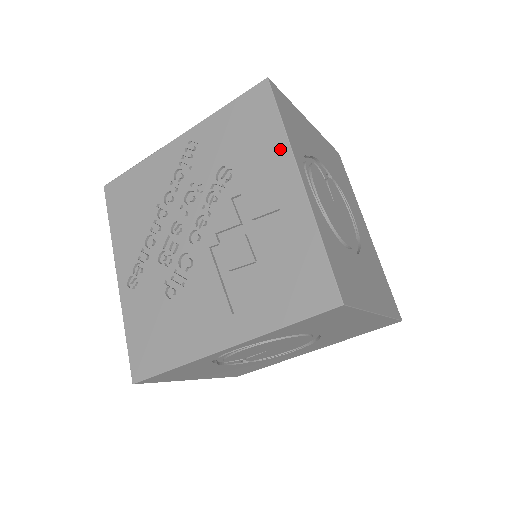
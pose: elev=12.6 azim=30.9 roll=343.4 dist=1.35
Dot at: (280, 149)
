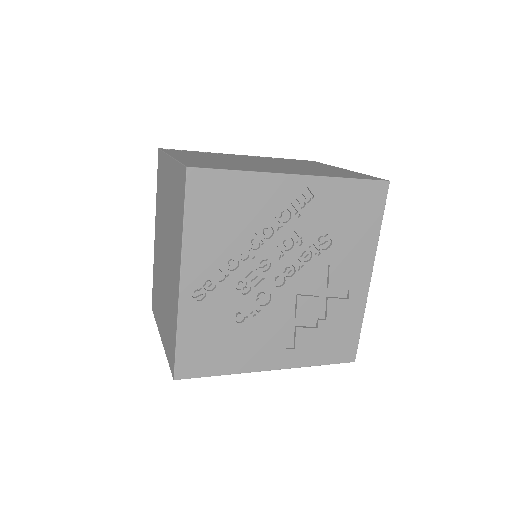
Dot at: (370, 247)
